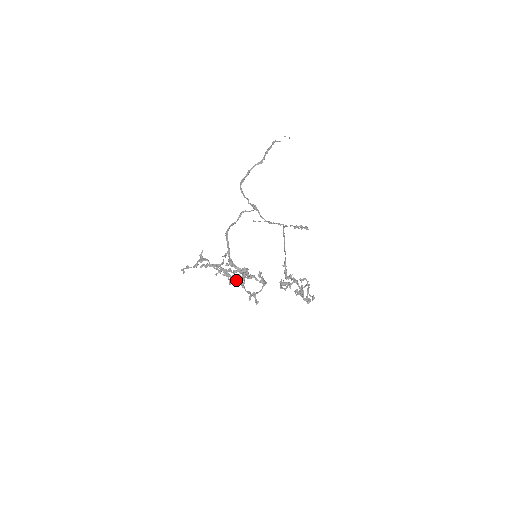
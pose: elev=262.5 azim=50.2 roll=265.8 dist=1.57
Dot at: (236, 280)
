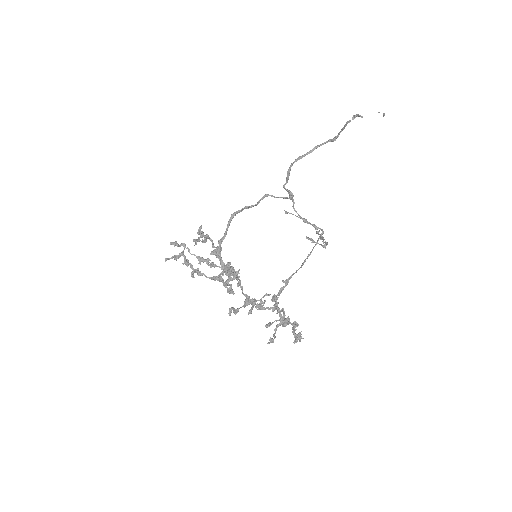
Dot at: occluded
